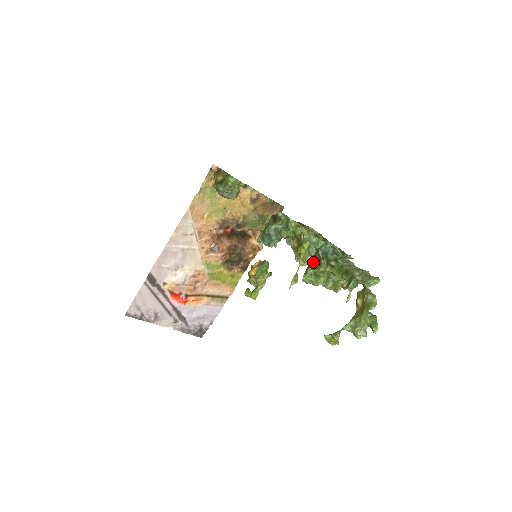
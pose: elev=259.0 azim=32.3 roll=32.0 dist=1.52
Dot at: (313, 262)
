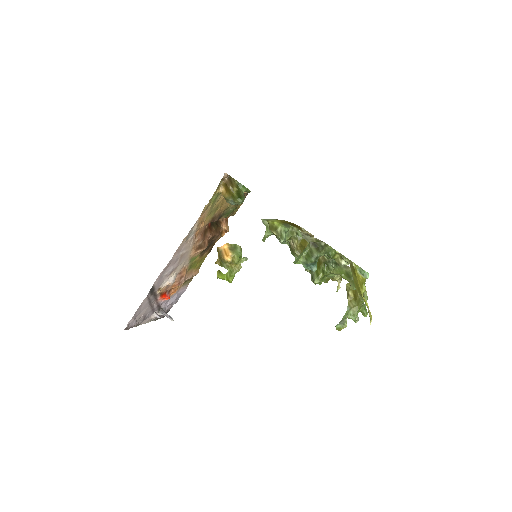
Dot at: (322, 268)
